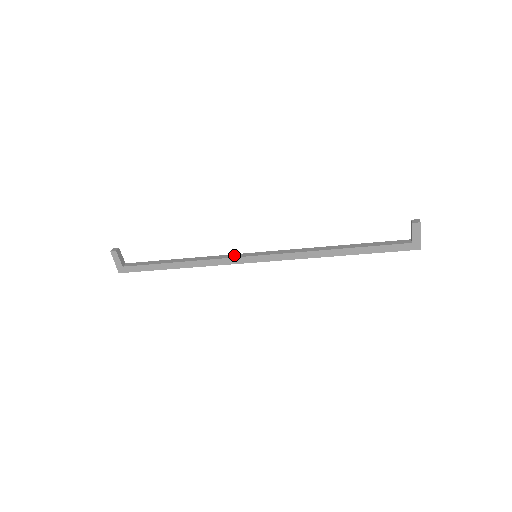
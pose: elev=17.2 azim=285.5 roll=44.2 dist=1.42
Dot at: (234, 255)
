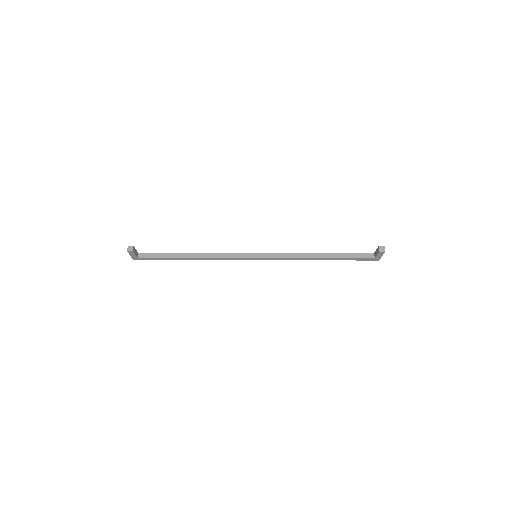
Dot at: (238, 254)
